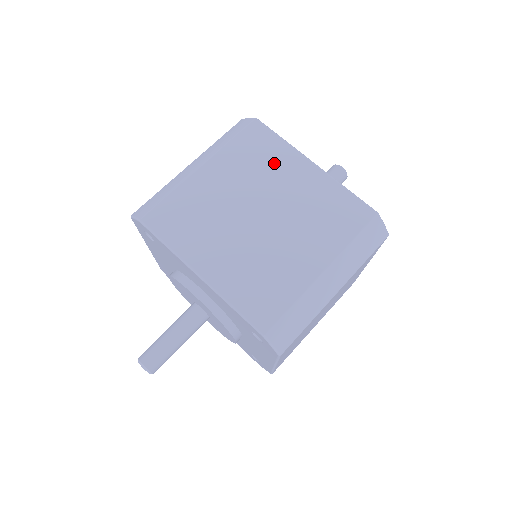
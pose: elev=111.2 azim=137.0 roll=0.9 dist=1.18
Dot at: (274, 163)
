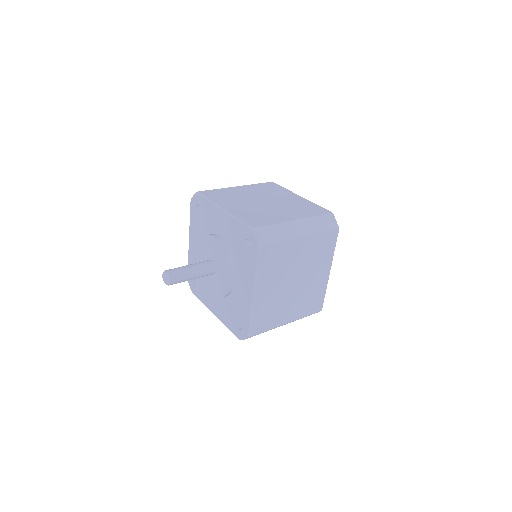
Dot at: (278, 192)
